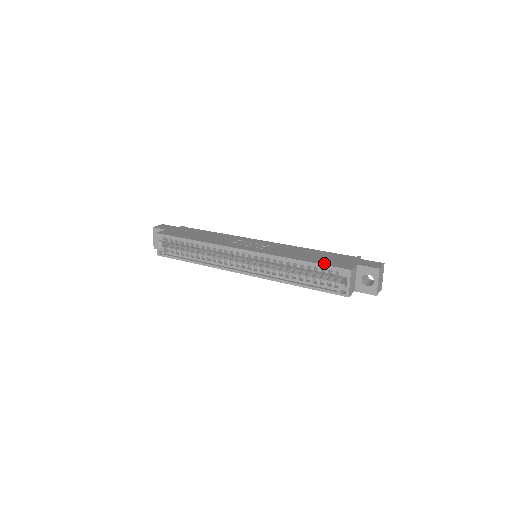
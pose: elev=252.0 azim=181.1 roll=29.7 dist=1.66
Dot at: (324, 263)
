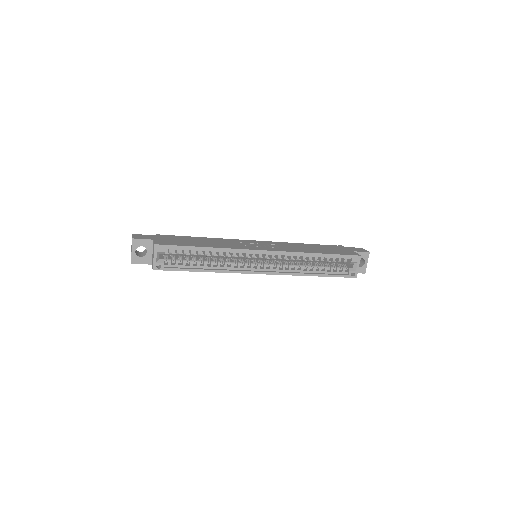
Dot at: (338, 253)
